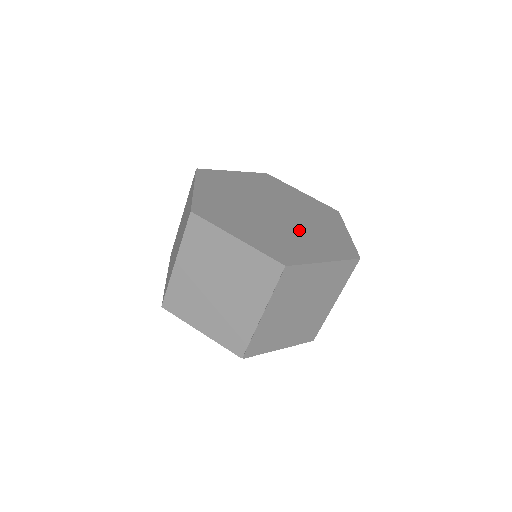
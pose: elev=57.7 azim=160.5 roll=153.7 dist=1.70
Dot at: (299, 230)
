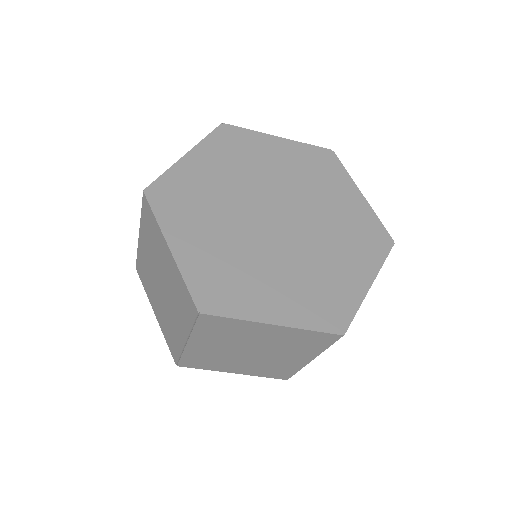
Dot at: (285, 259)
